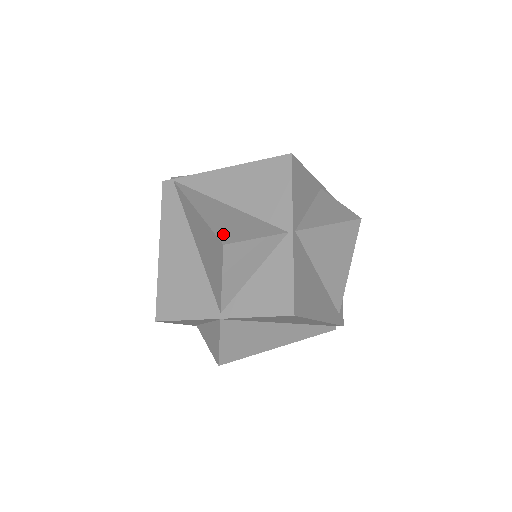
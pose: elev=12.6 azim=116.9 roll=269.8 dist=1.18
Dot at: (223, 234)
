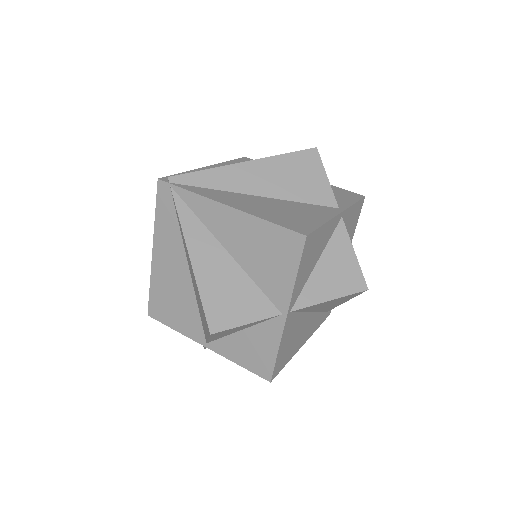
Dot at: (213, 314)
